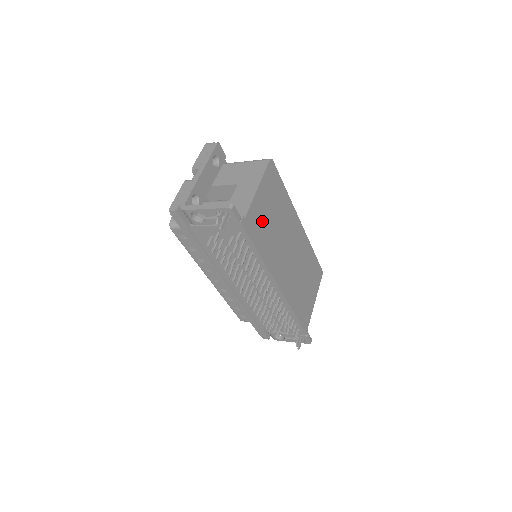
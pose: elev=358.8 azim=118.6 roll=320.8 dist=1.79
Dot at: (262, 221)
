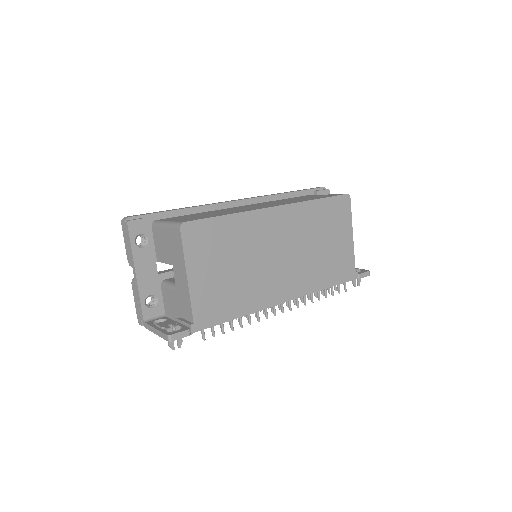
Dot at: (218, 291)
